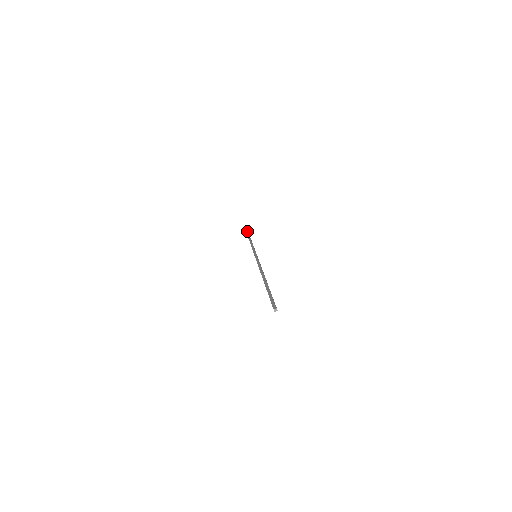
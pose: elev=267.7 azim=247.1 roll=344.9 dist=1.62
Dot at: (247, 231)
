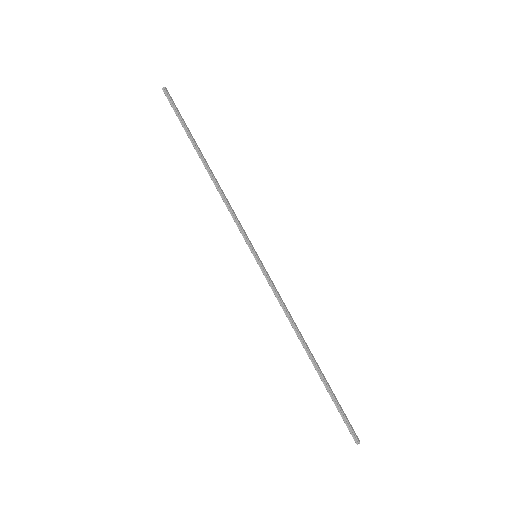
Dot at: (185, 127)
